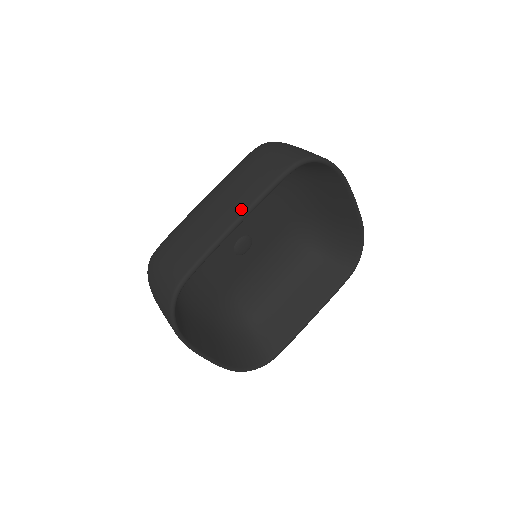
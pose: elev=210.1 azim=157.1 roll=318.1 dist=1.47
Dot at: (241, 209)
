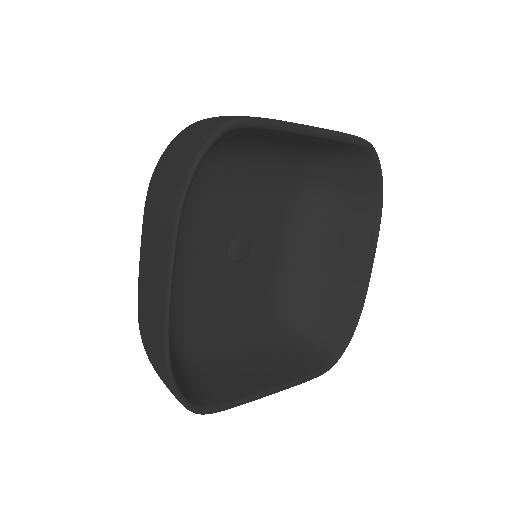
Dot at: (318, 127)
